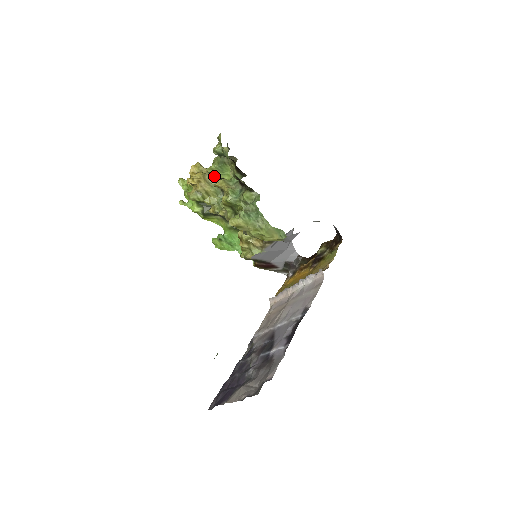
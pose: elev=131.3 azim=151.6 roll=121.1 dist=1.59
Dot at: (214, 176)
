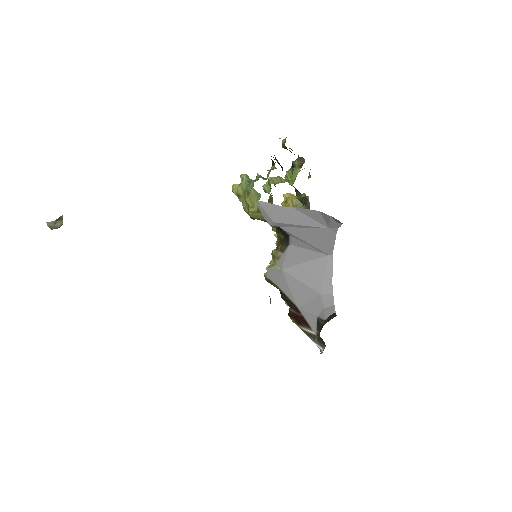
Dot at: (305, 203)
